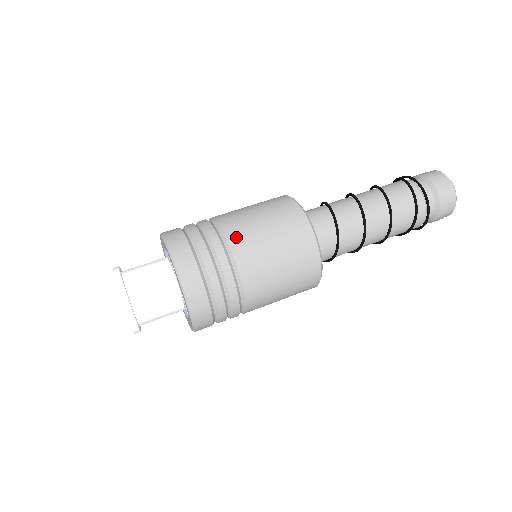
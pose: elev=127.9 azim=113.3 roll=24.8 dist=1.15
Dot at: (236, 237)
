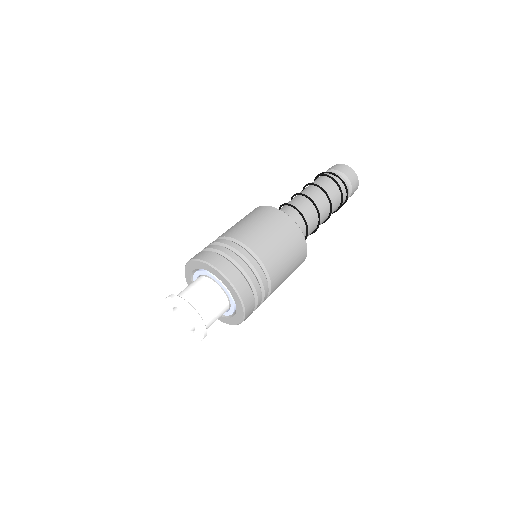
Dot at: (257, 247)
